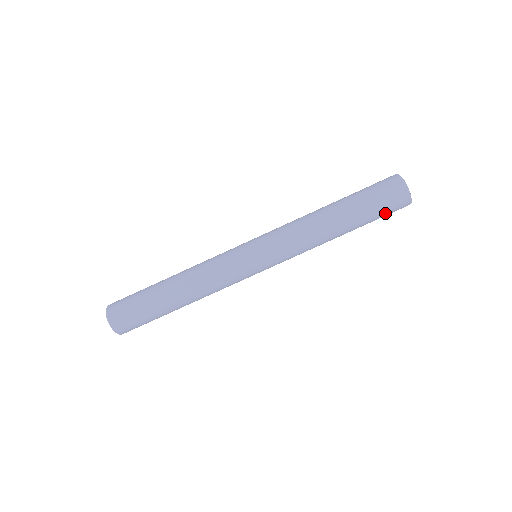
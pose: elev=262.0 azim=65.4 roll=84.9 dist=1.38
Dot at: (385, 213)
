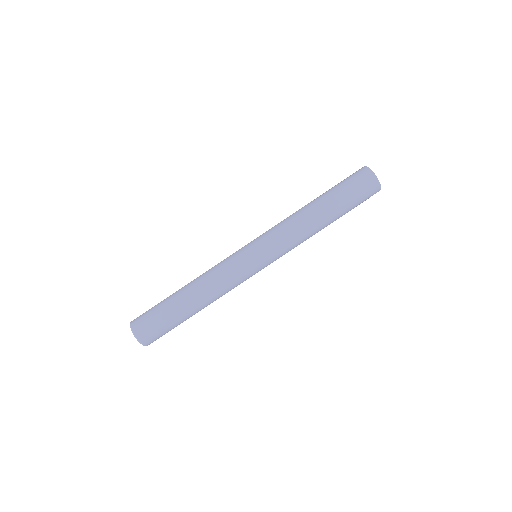
Dot at: (357, 192)
